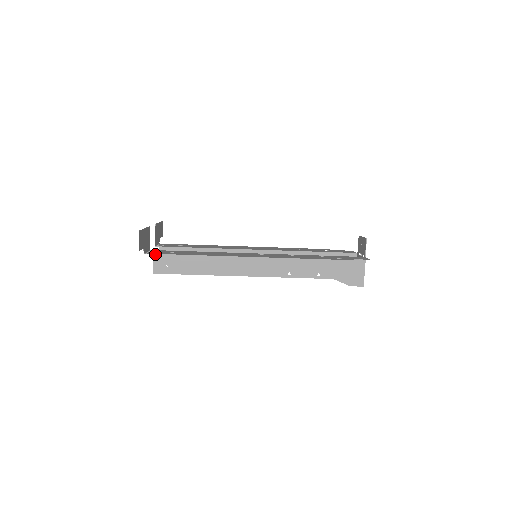
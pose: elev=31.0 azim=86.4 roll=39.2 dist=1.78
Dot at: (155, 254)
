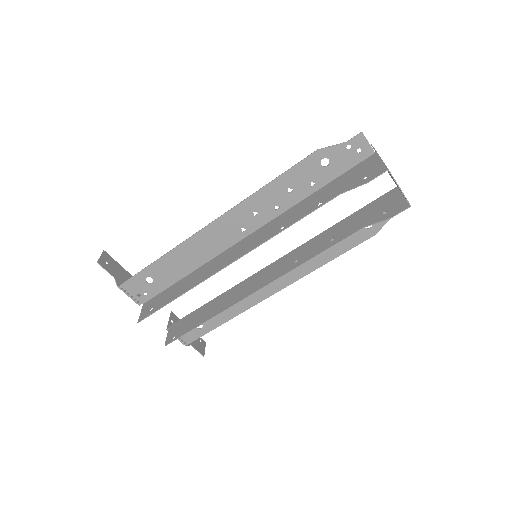
Dot at: (144, 306)
